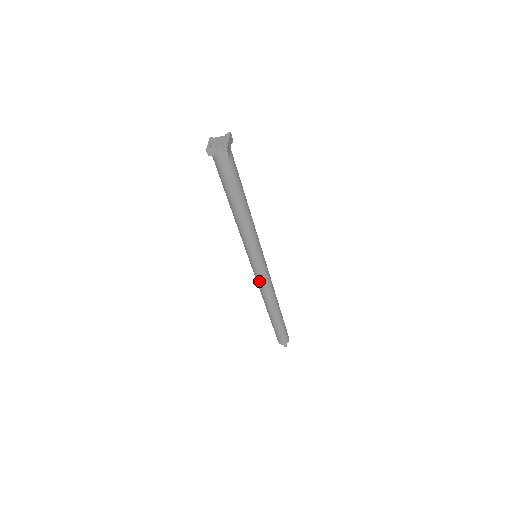
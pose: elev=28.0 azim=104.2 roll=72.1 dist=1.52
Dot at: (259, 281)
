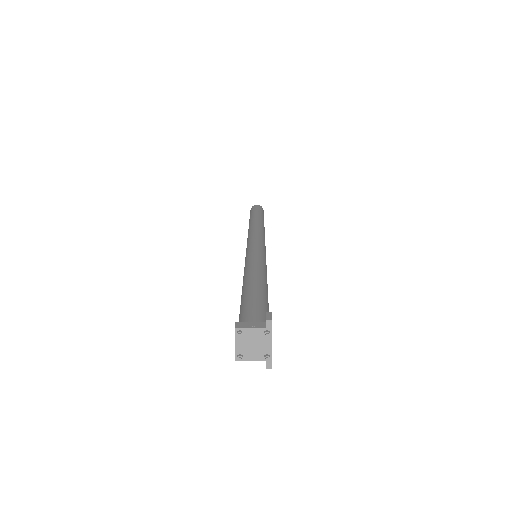
Dot at: occluded
